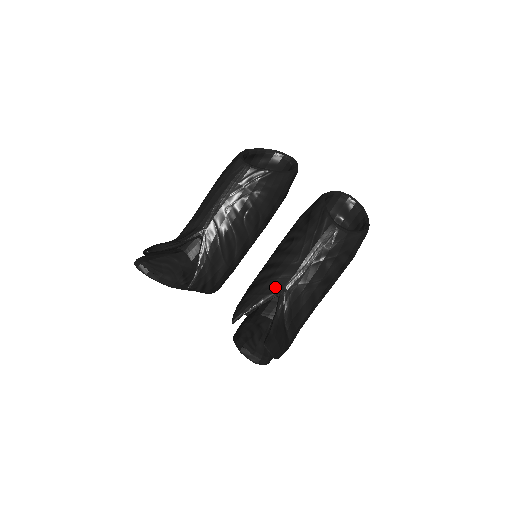
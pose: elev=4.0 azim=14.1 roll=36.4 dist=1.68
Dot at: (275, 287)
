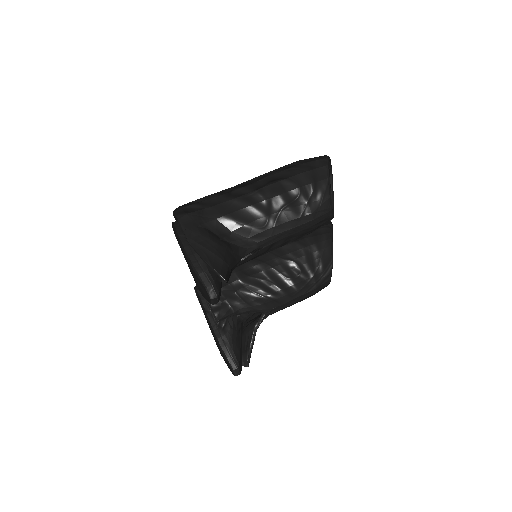
Dot at: (265, 306)
